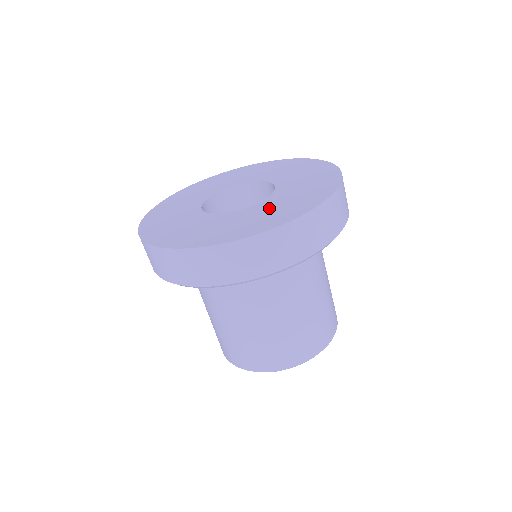
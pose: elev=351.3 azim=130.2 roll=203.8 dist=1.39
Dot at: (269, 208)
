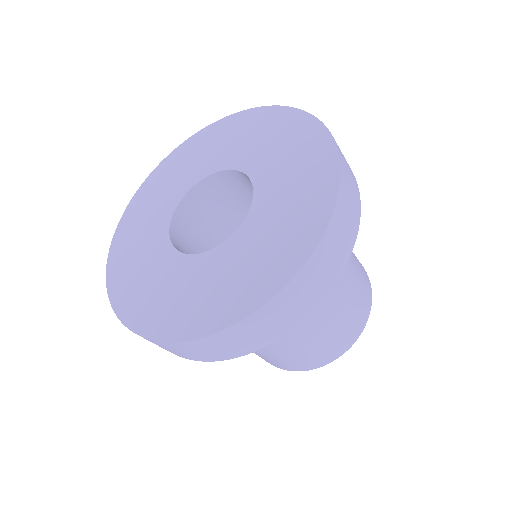
Dot at: (265, 232)
